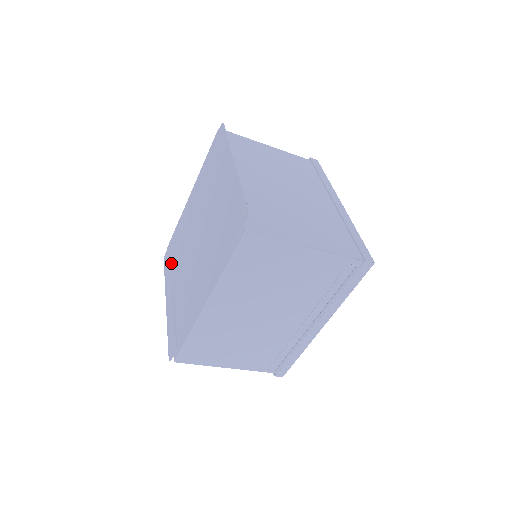
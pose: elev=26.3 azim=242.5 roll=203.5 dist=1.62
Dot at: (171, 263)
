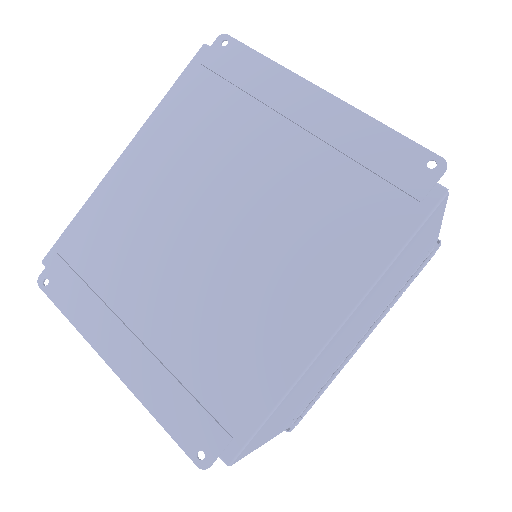
Dot at: (89, 286)
